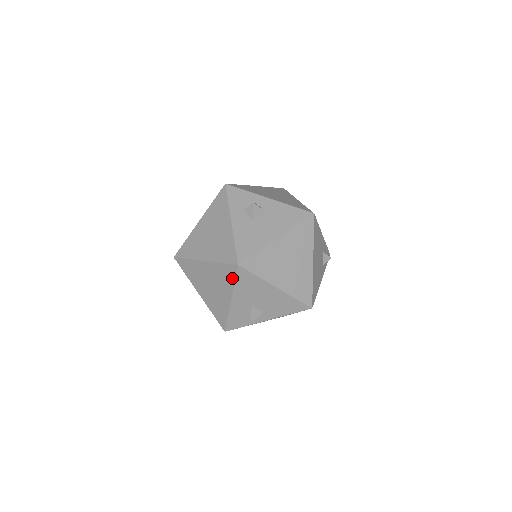
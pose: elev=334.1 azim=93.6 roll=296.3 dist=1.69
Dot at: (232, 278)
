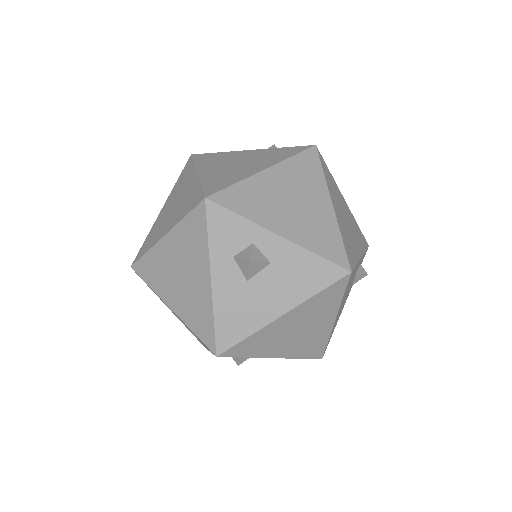
Dot at: occluded
